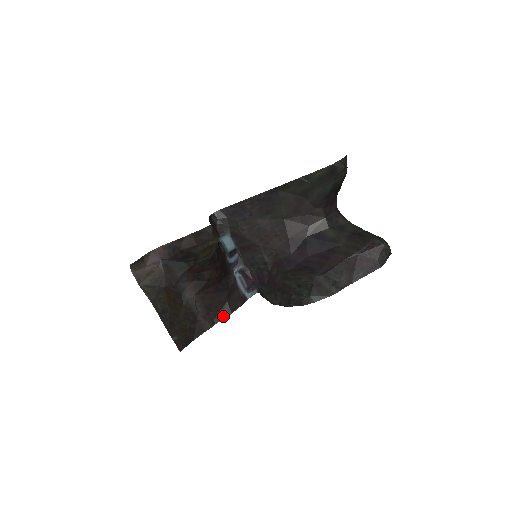
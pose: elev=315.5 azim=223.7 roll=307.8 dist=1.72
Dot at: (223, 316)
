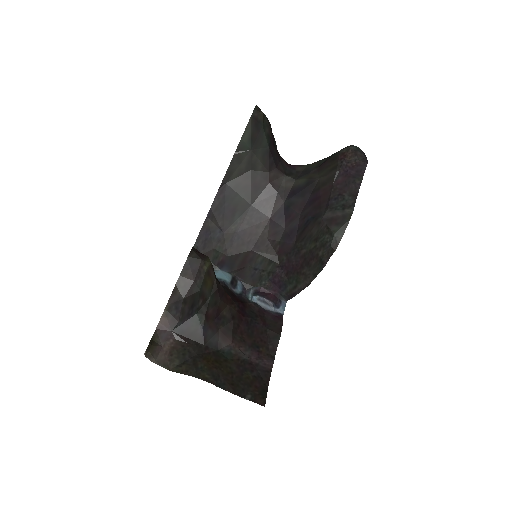
Dot at: (275, 344)
